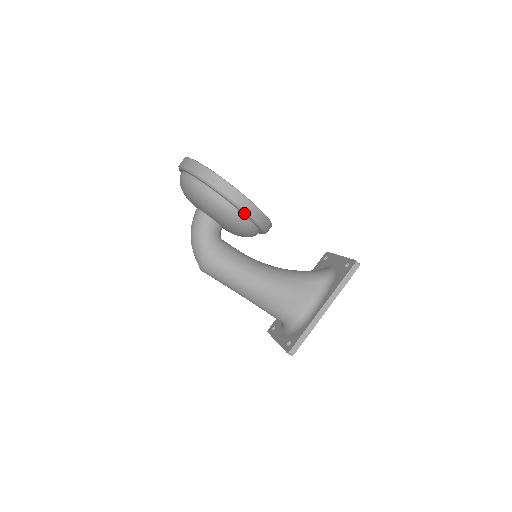
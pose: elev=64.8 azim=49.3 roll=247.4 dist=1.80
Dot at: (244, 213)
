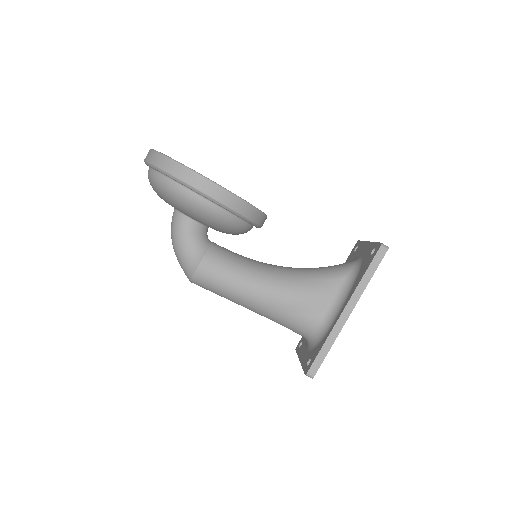
Dot at: (213, 201)
